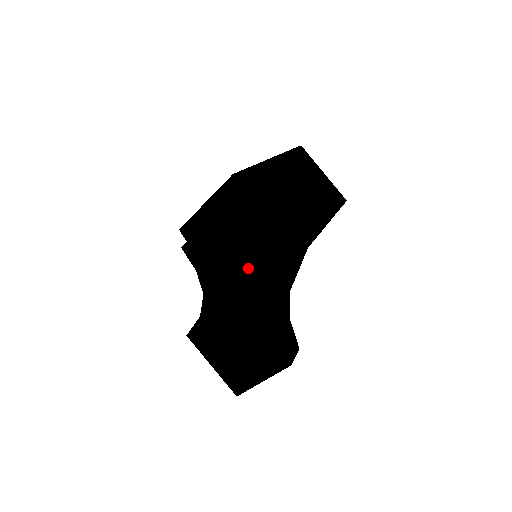
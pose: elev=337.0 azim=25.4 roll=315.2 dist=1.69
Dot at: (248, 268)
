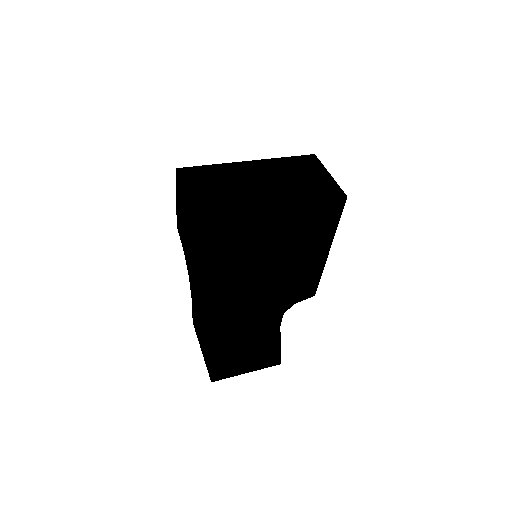
Dot at: (191, 246)
